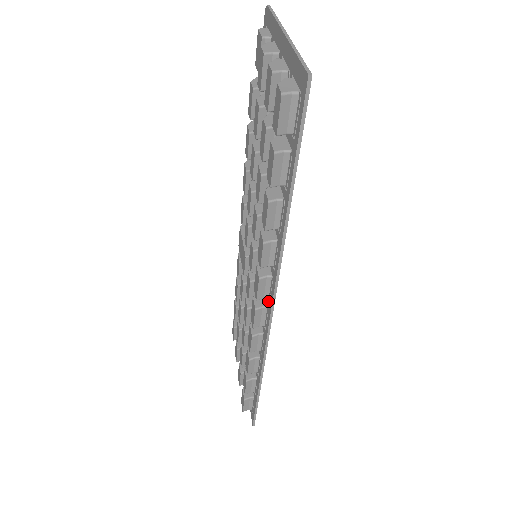
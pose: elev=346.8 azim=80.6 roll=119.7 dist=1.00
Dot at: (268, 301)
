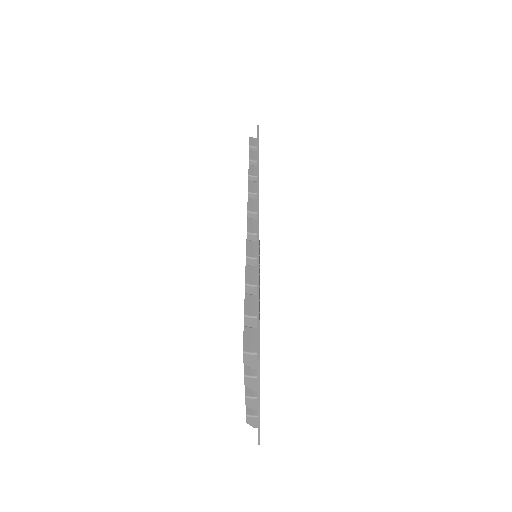
Dot at: occluded
